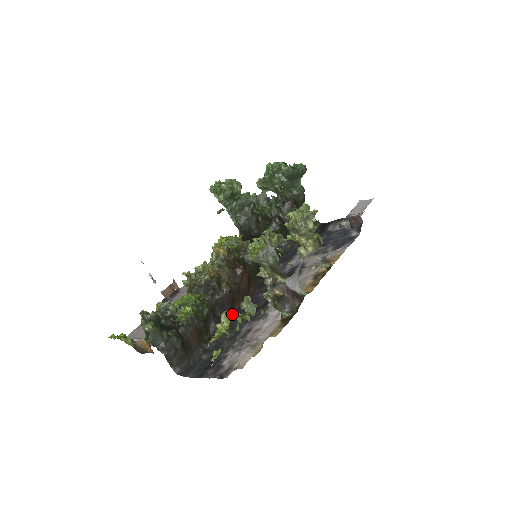
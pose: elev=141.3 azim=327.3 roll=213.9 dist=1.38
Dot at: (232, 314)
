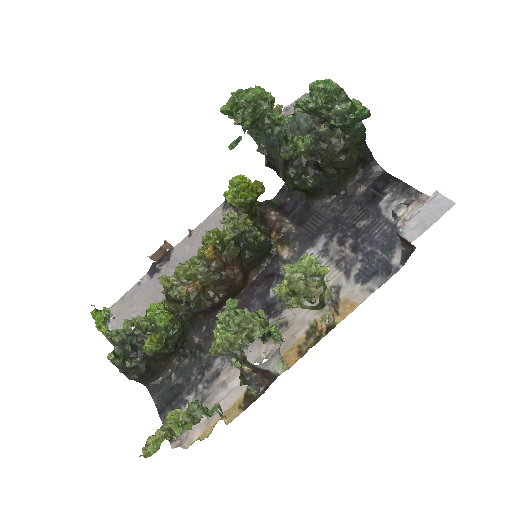
Dot at: occluded
